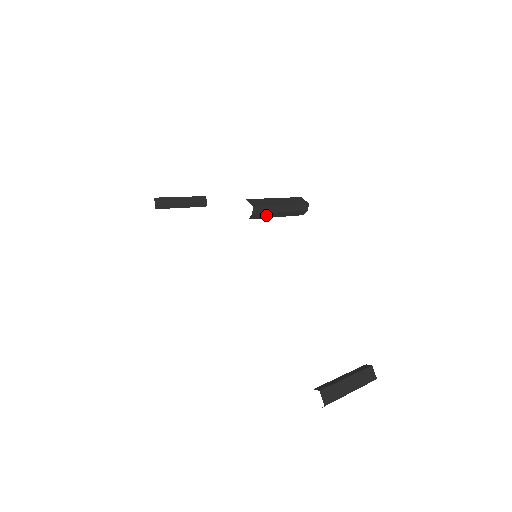
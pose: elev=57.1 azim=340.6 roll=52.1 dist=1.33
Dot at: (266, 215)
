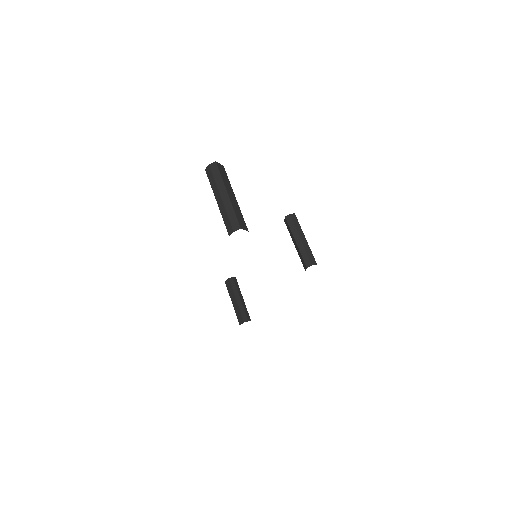
Dot at: (293, 228)
